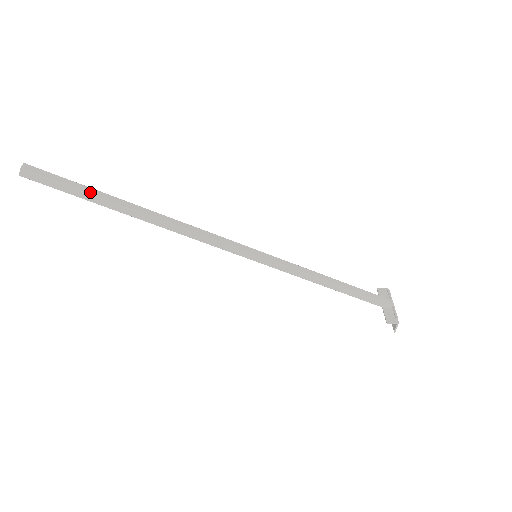
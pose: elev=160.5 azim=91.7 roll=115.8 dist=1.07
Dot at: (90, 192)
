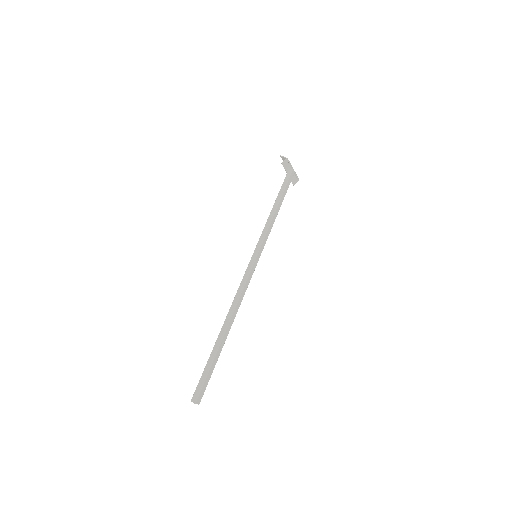
Dot at: (216, 362)
